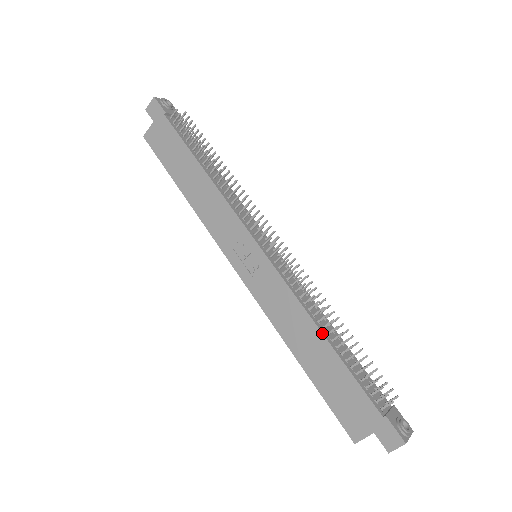
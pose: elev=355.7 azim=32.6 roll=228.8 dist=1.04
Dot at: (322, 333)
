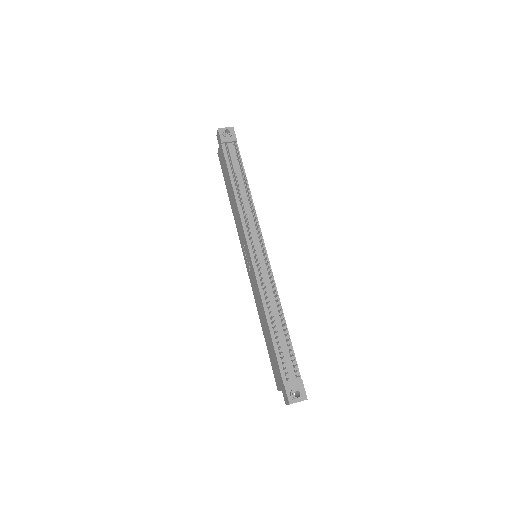
Dot at: (267, 322)
